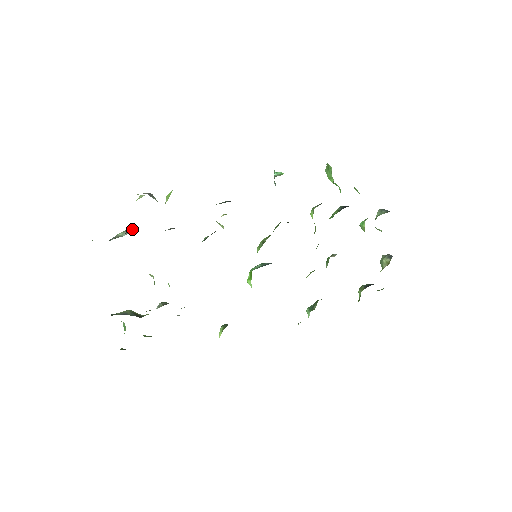
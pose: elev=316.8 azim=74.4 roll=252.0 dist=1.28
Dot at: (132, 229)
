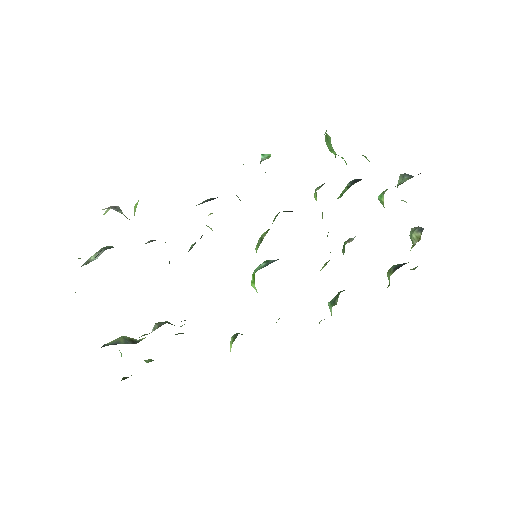
Dot at: (105, 249)
